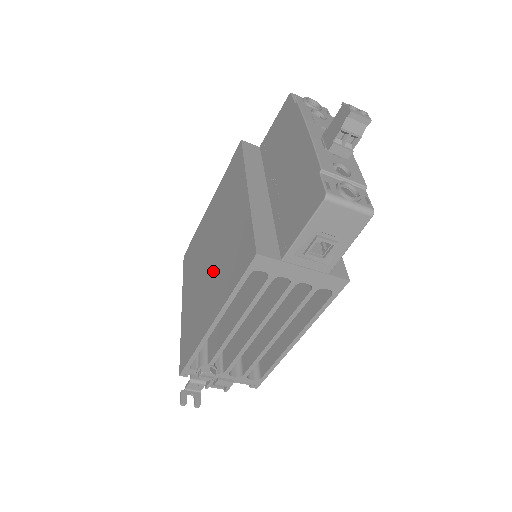
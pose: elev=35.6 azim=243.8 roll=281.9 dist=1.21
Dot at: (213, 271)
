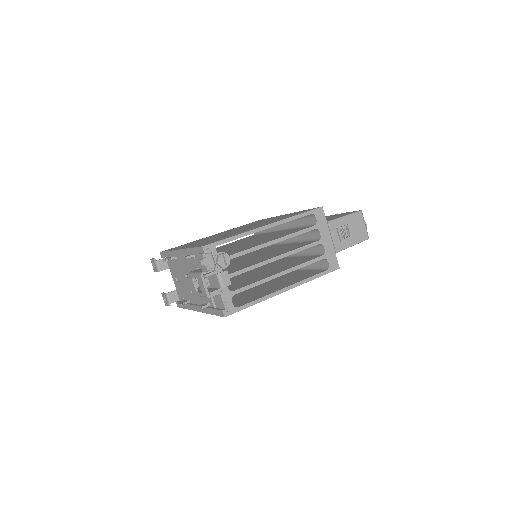
Dot at: (249, 227)
